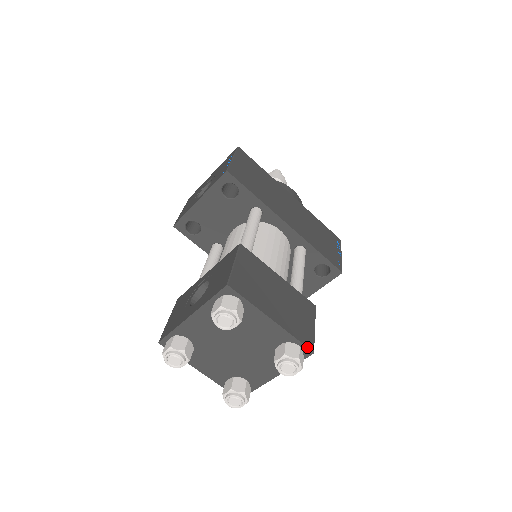
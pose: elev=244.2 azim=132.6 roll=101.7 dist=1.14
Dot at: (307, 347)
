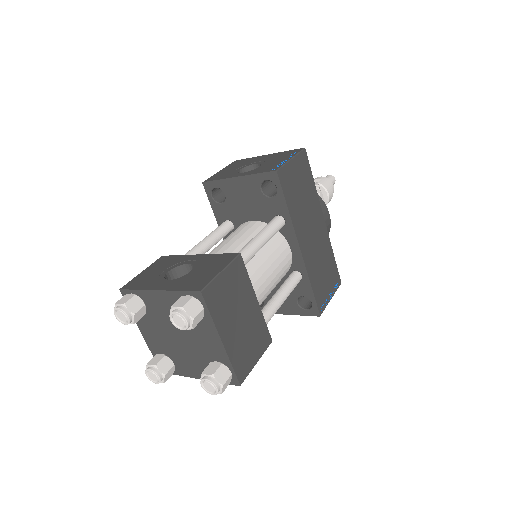
Dot at: (237, 378)
